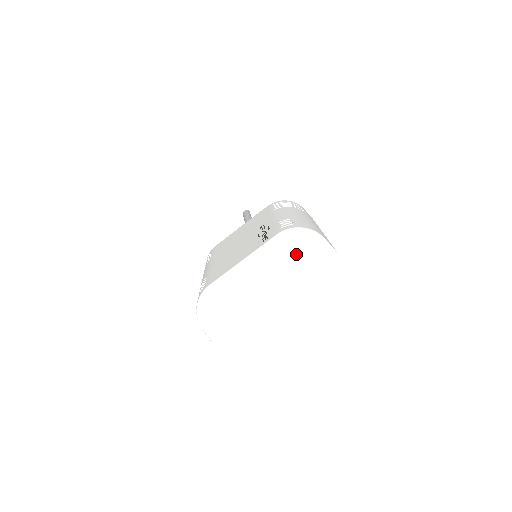
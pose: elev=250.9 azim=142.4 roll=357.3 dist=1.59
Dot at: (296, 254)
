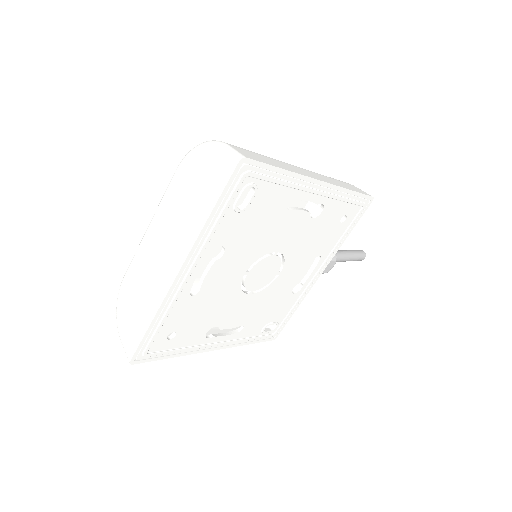
Dot at: (195, 186)
